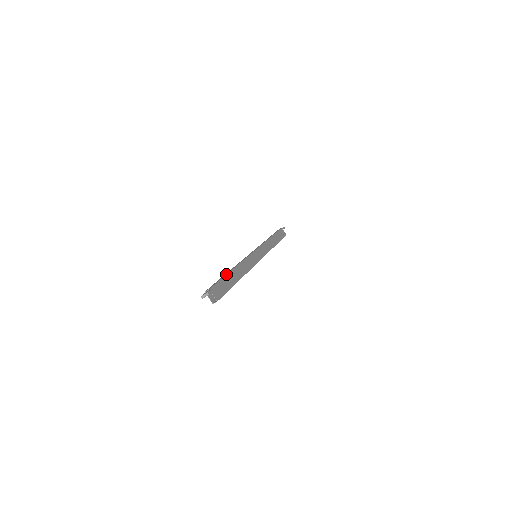
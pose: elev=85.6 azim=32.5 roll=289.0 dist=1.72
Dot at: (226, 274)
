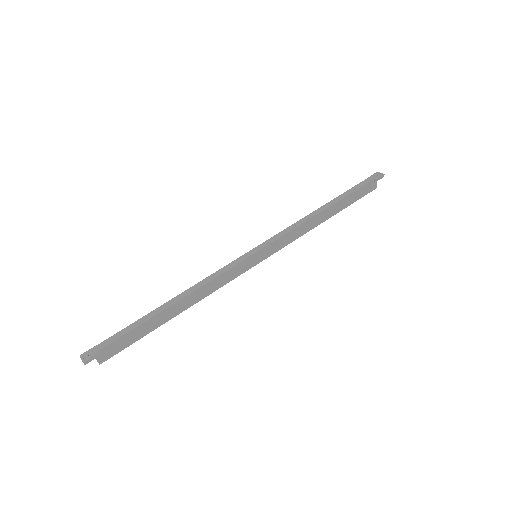
Dot at: (149, 318)
